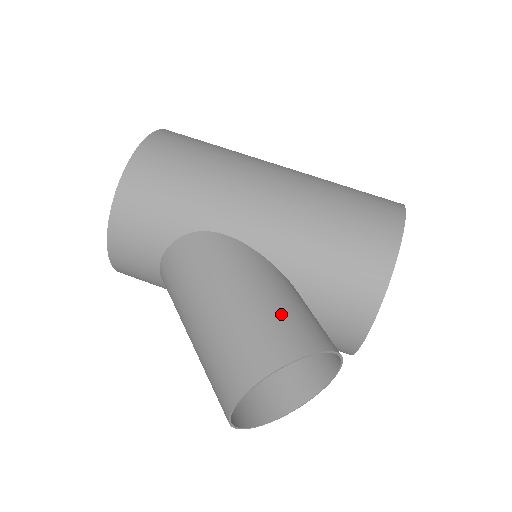
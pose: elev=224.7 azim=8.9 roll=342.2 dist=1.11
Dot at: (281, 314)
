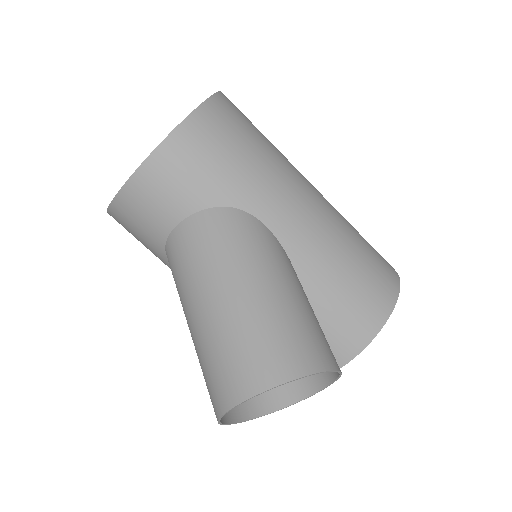
Dot at: (312, 323)
